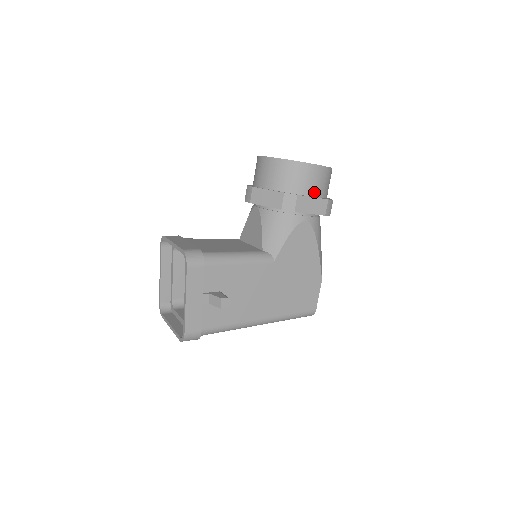
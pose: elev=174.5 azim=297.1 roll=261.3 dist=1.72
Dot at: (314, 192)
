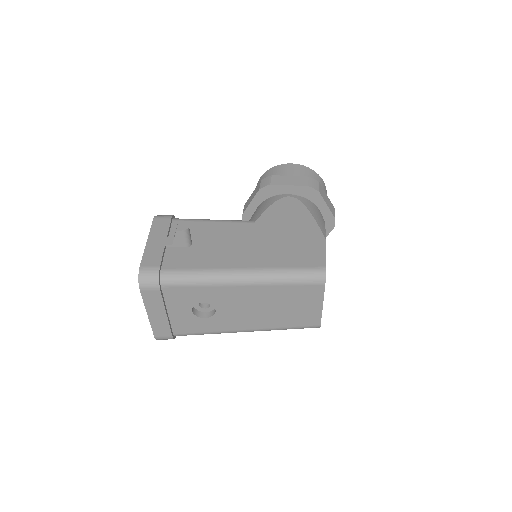
Dot at: occluded
